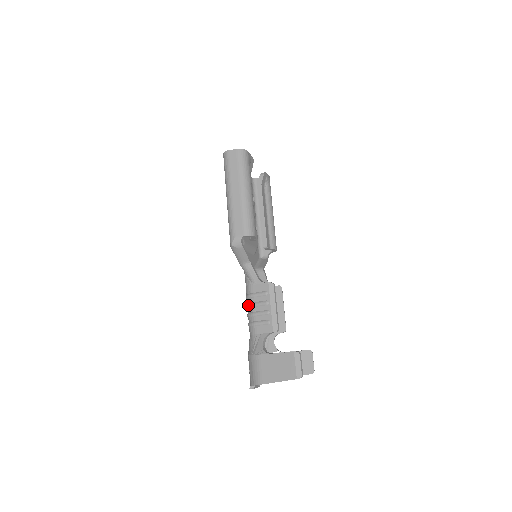
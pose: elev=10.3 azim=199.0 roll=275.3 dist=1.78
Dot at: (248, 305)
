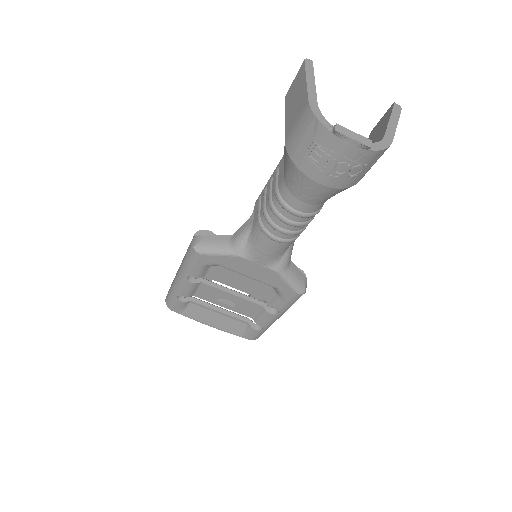
Dot at: (265, 218)
